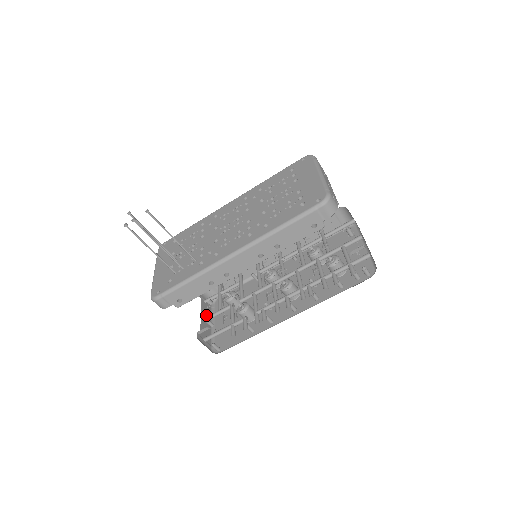
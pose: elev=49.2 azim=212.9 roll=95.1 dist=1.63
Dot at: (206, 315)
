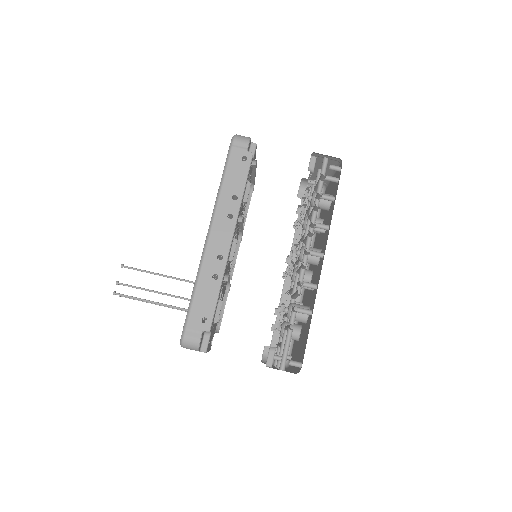
Dot at: occluded
